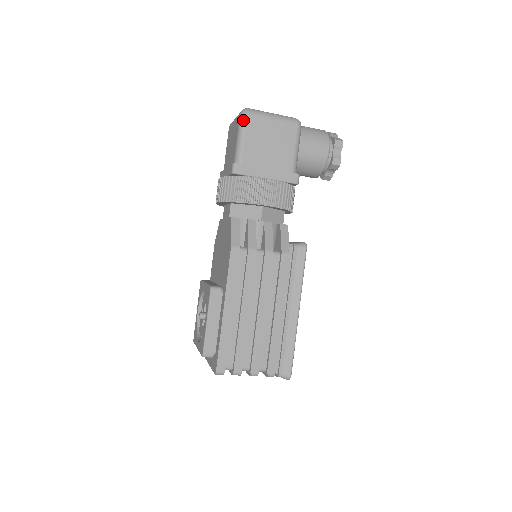
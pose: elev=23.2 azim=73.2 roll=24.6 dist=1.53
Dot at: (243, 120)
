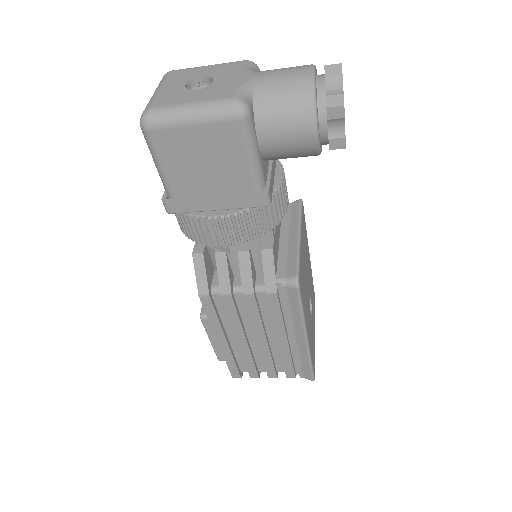
Dot at: (146, 139)
